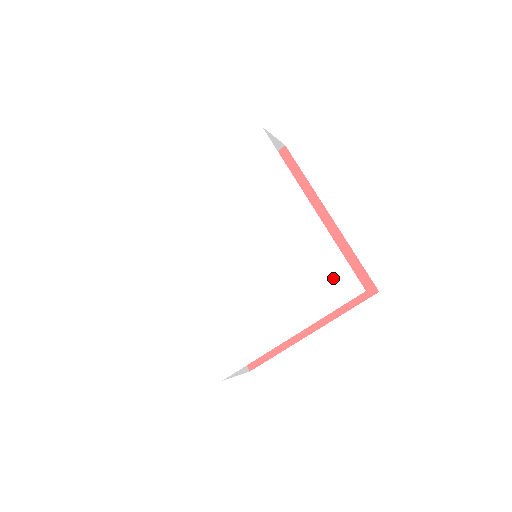
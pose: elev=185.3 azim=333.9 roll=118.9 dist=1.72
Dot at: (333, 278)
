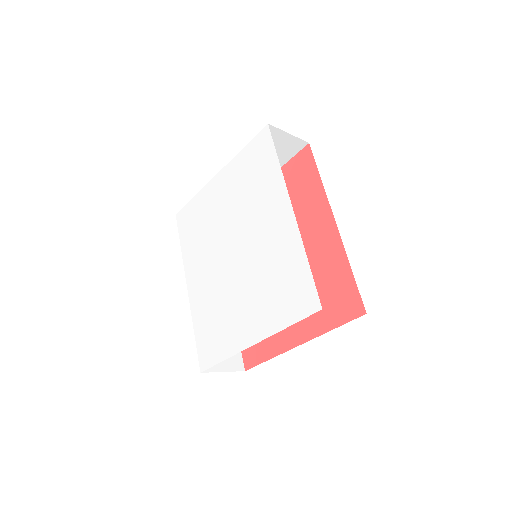
Dot at: (297, 289)
